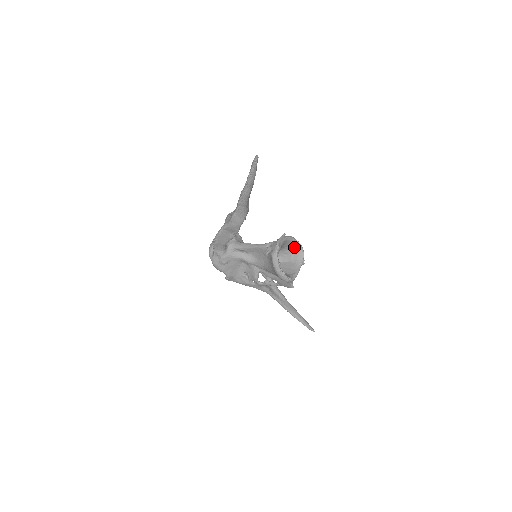
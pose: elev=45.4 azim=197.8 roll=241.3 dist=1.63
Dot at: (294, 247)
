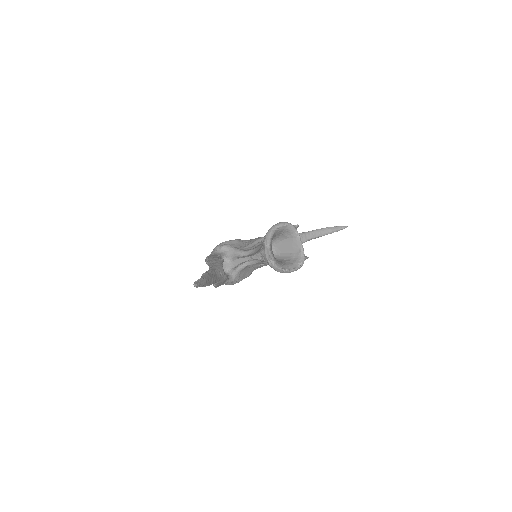
Dot at: (280, 230)
